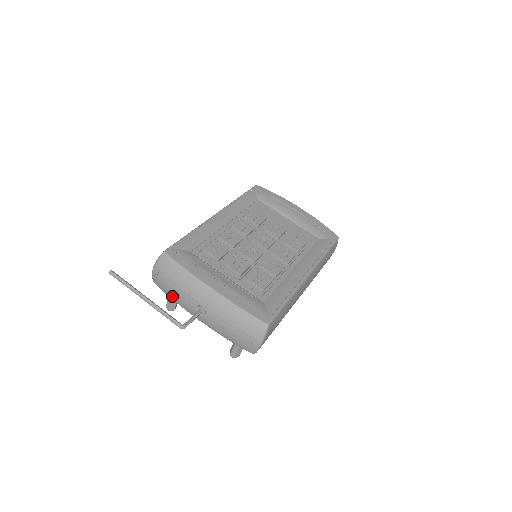
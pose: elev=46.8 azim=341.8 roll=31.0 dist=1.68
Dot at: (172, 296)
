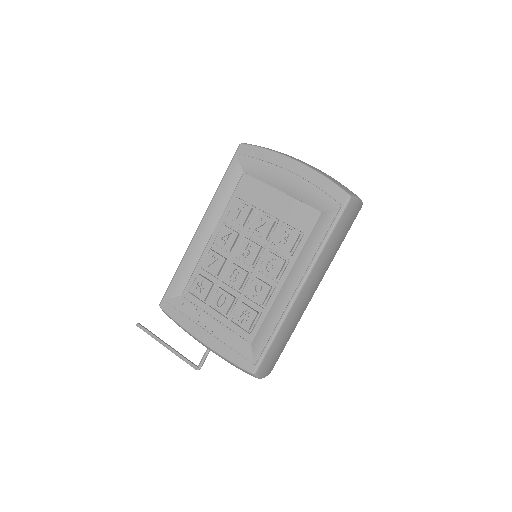
Dot at: occluded
